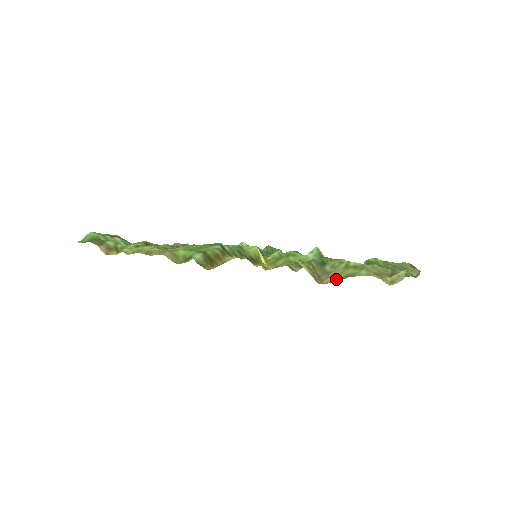
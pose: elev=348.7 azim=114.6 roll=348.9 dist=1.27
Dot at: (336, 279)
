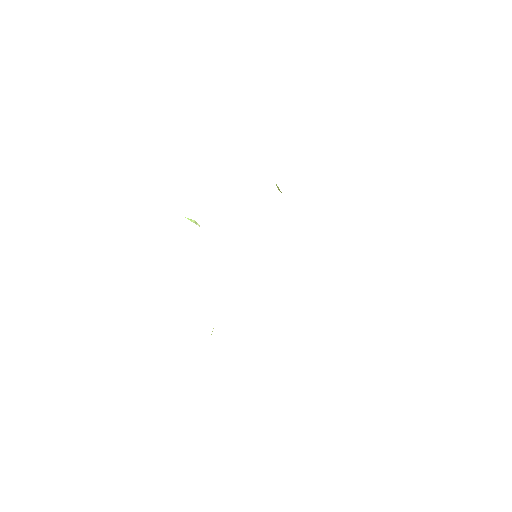
Dot at: occluded
